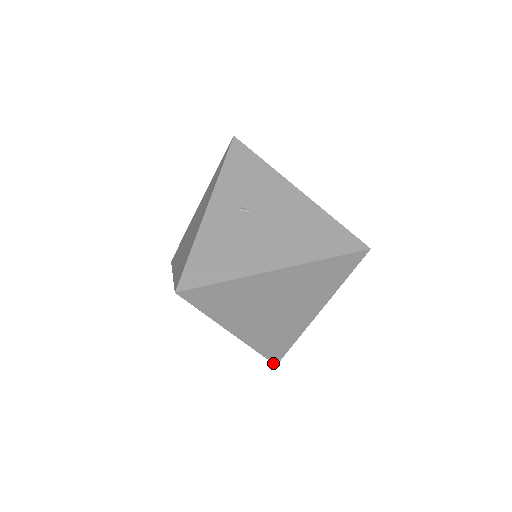
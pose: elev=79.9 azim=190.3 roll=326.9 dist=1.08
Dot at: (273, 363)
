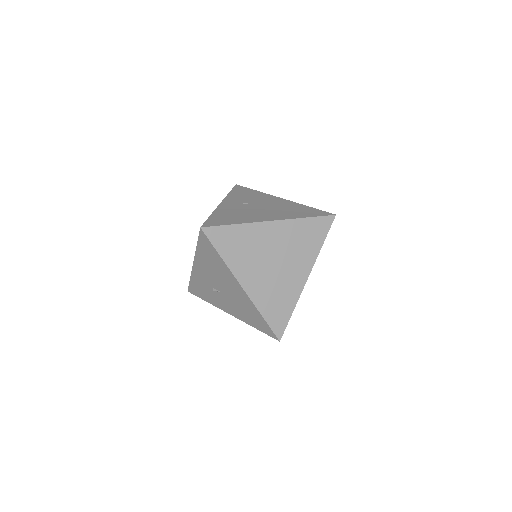
Dot at: (277, 337)
